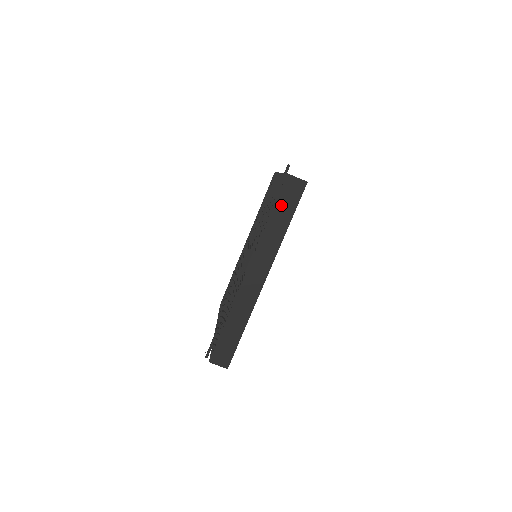
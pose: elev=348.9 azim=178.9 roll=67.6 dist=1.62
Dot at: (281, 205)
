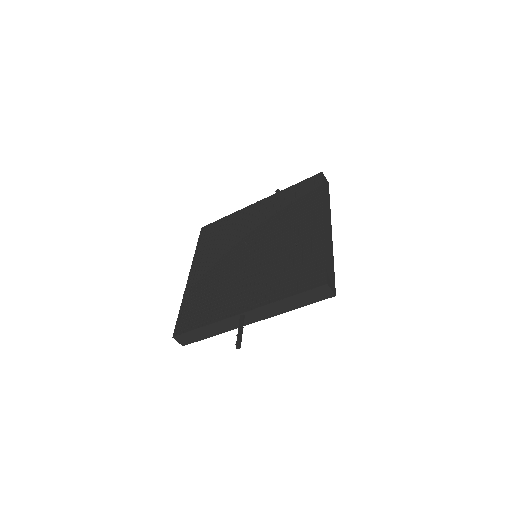
Dot at: (324, 187)
